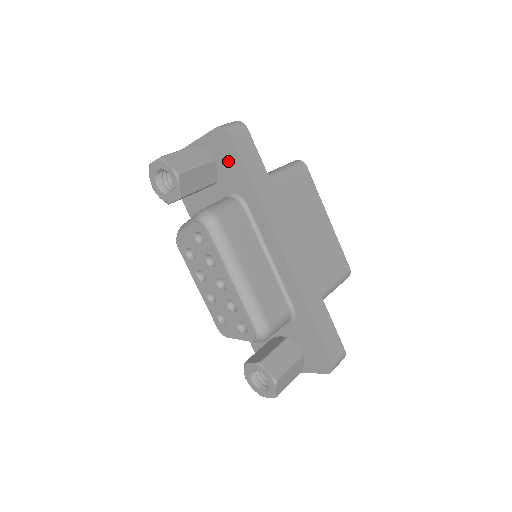
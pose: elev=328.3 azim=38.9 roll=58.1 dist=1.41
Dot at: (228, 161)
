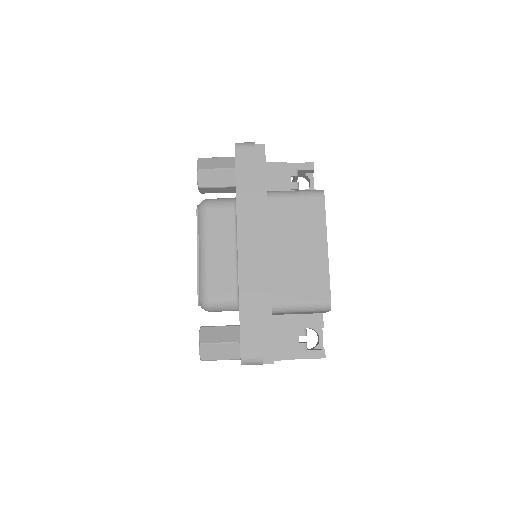
Dot at: occluded
